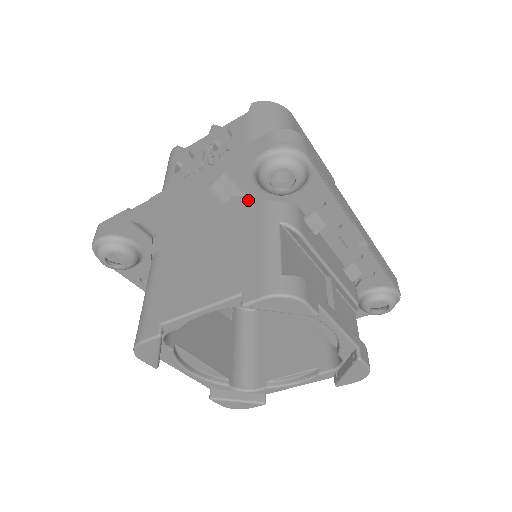
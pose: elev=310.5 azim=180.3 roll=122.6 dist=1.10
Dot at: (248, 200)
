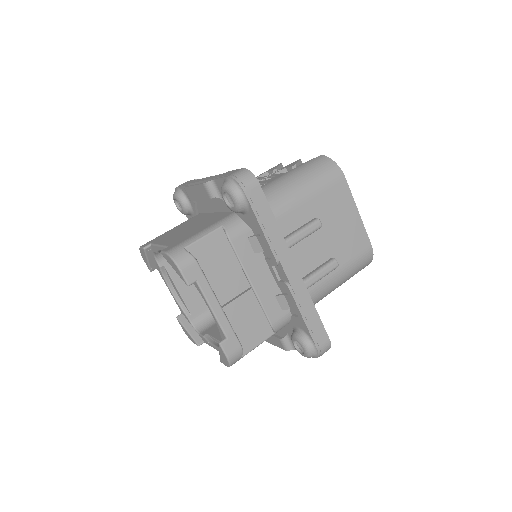
Dot at: occluded
